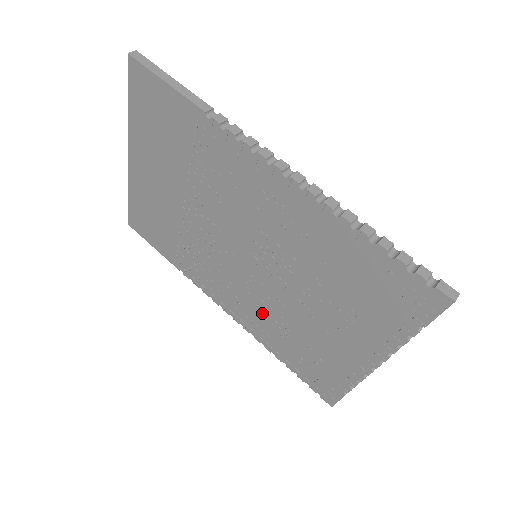
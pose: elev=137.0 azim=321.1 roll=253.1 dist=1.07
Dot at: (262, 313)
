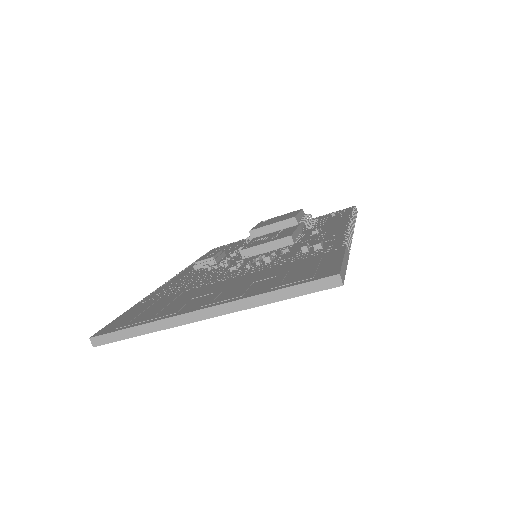
Dot at: occluded
